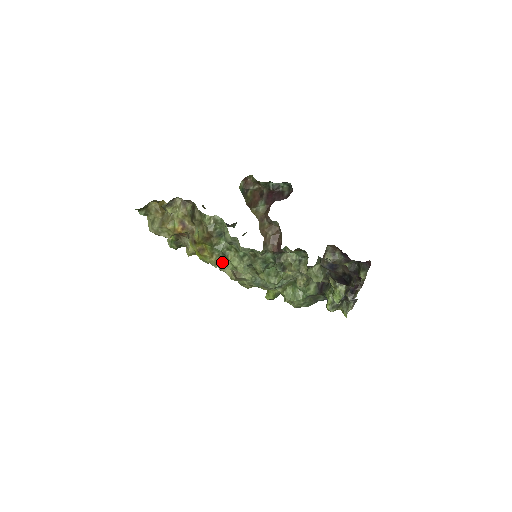
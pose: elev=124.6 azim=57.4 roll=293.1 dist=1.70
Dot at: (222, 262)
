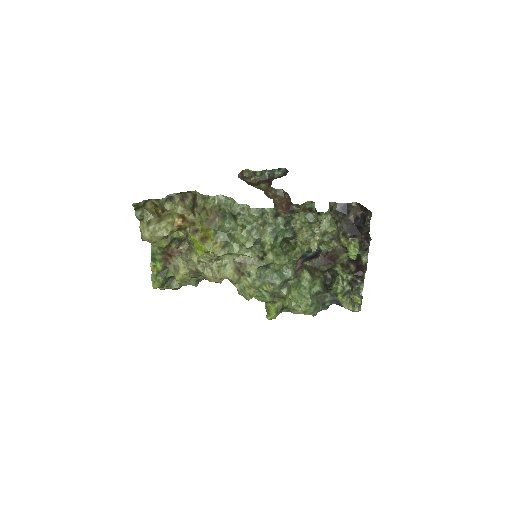
Dot at: (227, 248)
